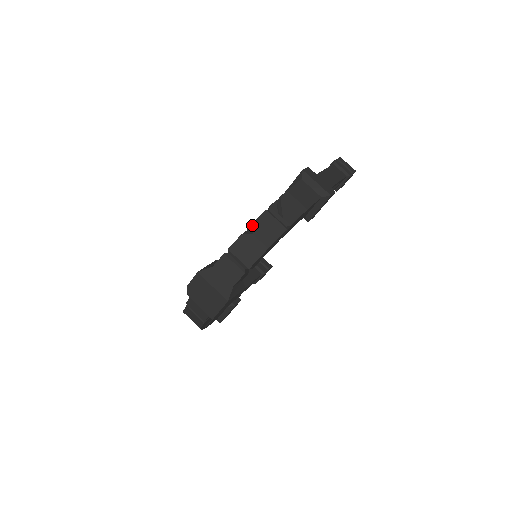
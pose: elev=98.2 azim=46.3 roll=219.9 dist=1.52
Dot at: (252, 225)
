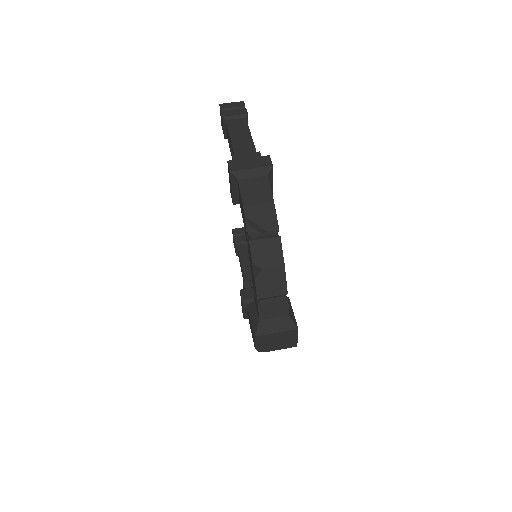
Dot at: (254, 264)
